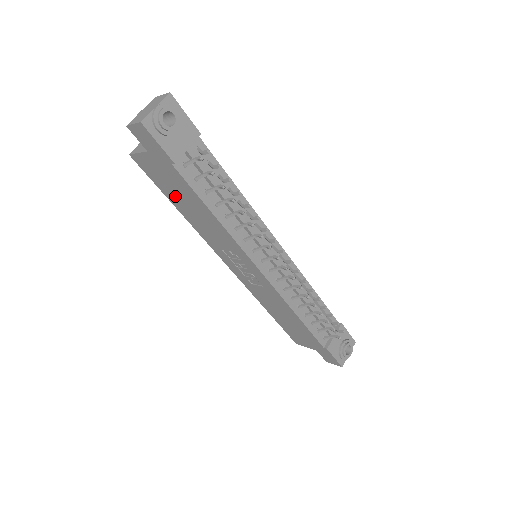
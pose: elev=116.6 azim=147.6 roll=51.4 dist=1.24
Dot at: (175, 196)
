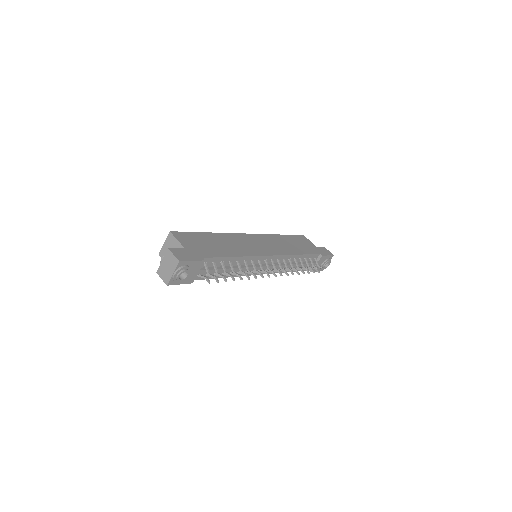
Dot at: occluded
